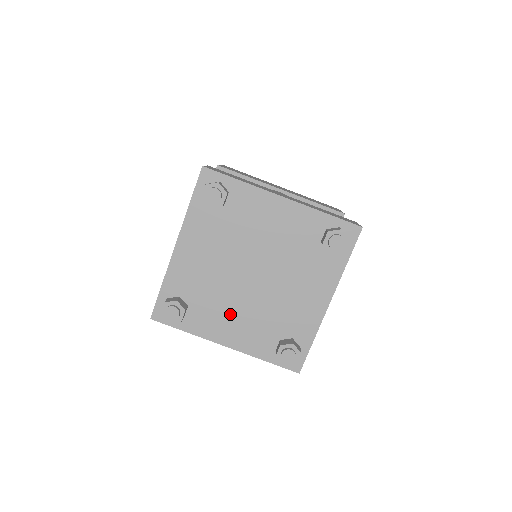
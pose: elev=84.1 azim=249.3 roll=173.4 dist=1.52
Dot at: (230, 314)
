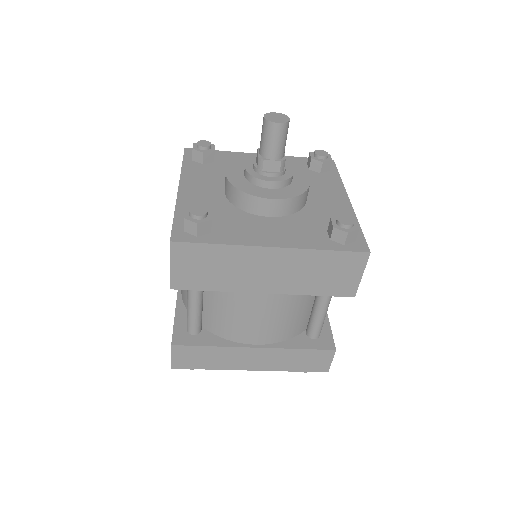
Dot at: occluded
